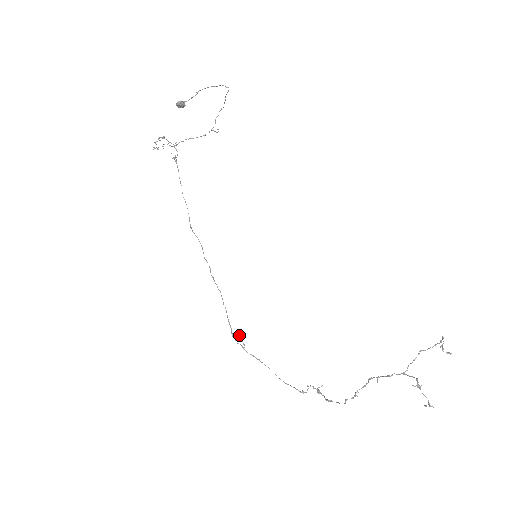
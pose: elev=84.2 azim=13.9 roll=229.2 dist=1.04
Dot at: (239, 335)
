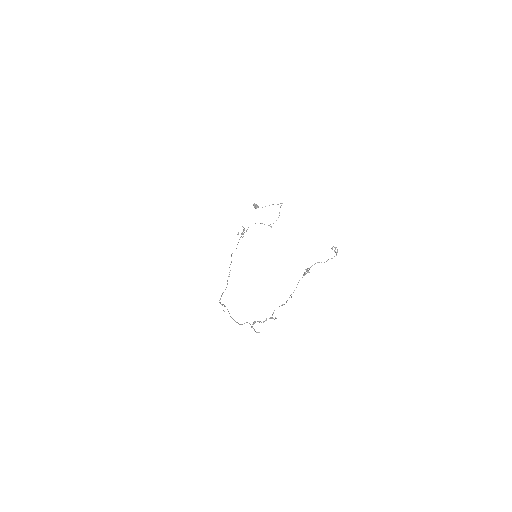
Dot at: occluded
